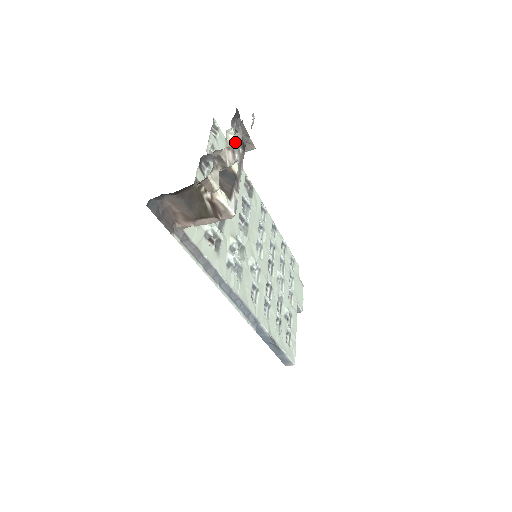
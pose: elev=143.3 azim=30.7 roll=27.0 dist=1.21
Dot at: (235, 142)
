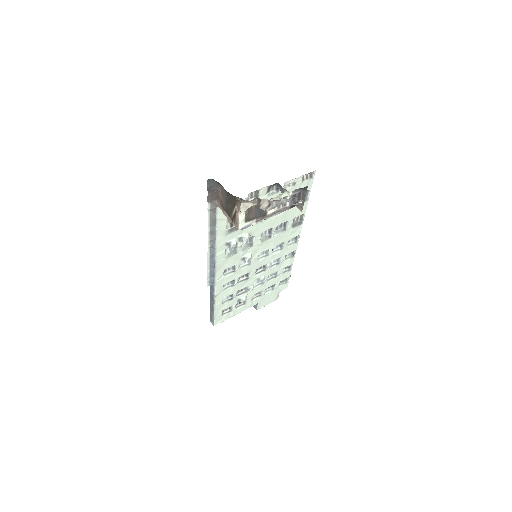
Dot at: (277, 202)
